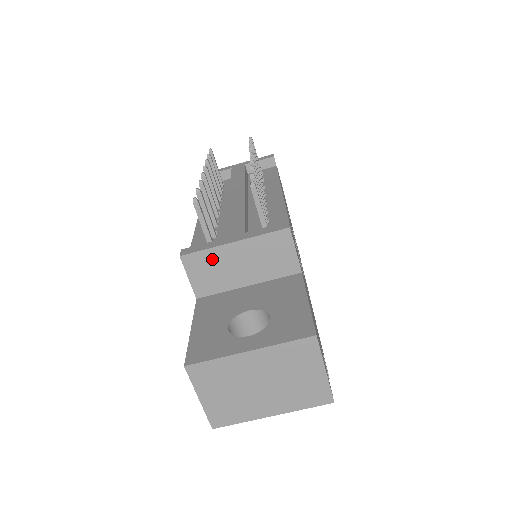
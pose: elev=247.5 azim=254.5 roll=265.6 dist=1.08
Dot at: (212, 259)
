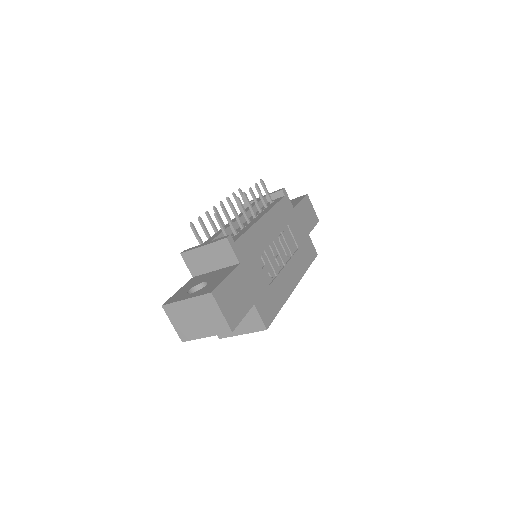
Dot at: (195, 255)
